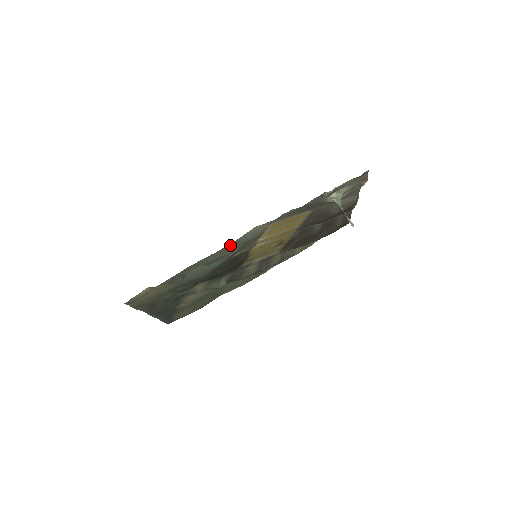
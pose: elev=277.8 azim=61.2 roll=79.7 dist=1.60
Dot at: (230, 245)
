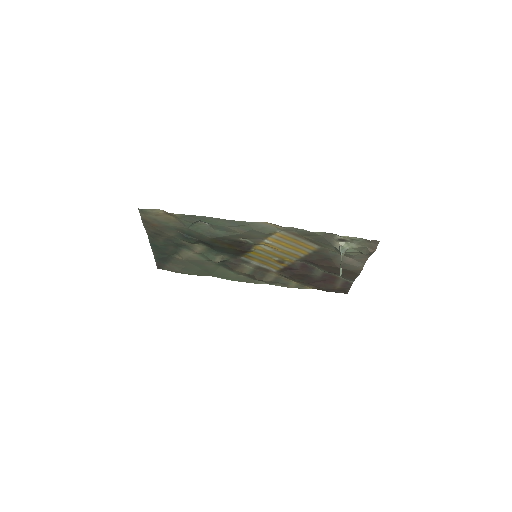
Dot at: (240, 222)
